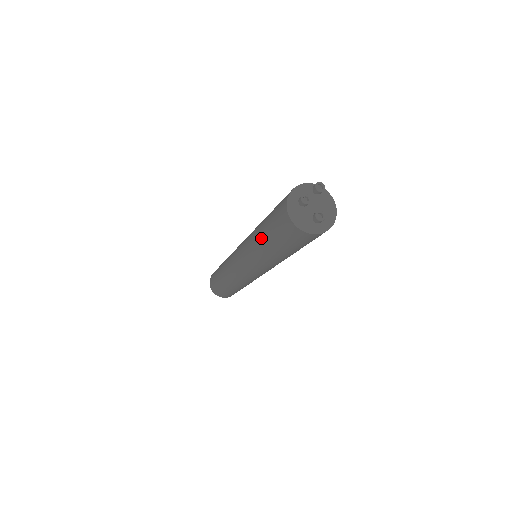
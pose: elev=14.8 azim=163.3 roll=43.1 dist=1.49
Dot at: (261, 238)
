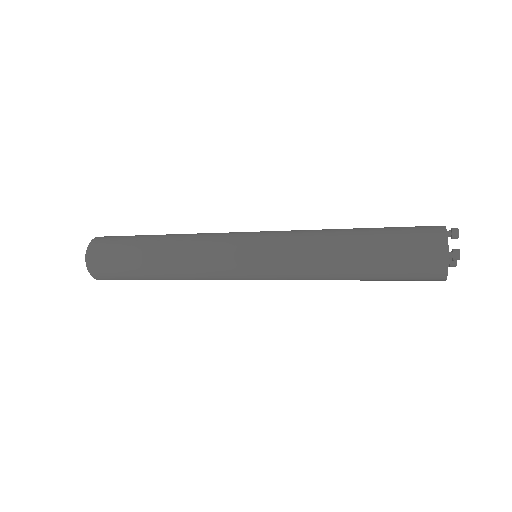
Dot at: (354, 274)
